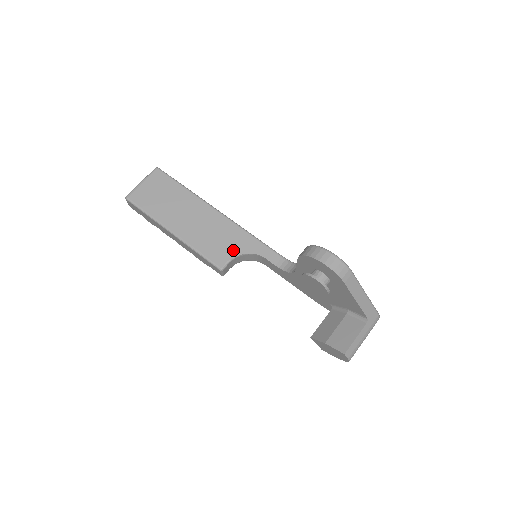
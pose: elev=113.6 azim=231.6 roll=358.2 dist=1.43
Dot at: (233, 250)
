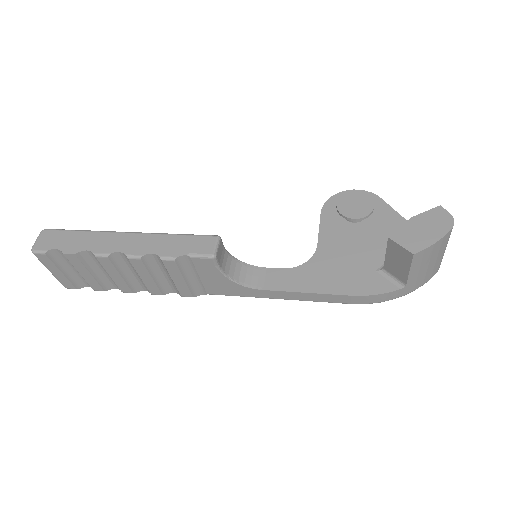
Dot at: occluded
